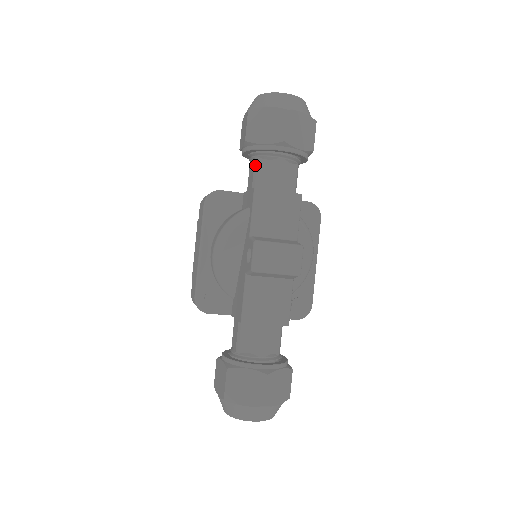
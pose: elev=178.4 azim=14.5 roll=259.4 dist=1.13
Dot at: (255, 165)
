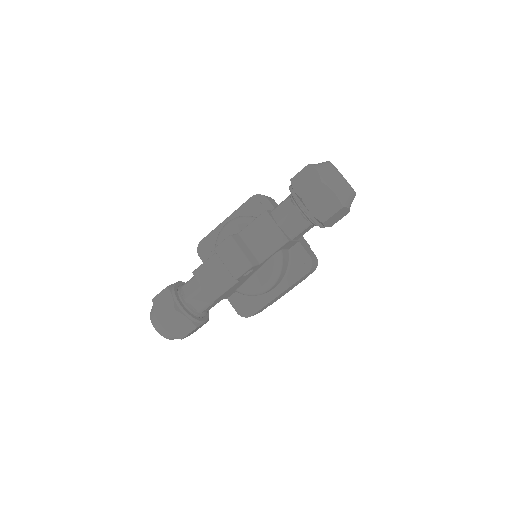
Dot at: (285, 199)
